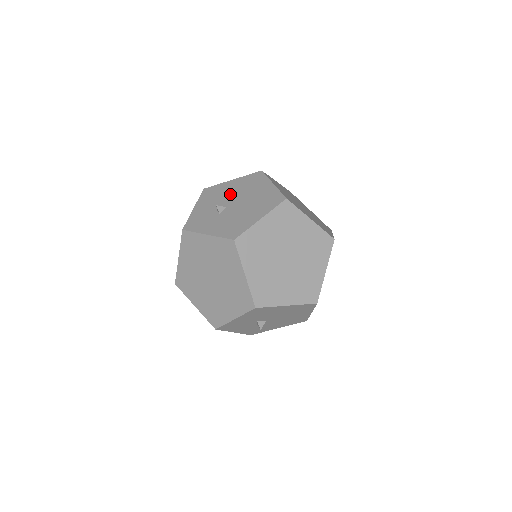
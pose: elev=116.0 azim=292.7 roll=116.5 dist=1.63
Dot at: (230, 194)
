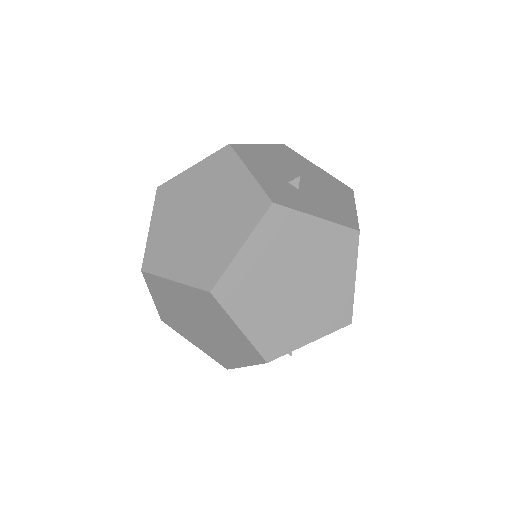
Dot at: (281, 164)
